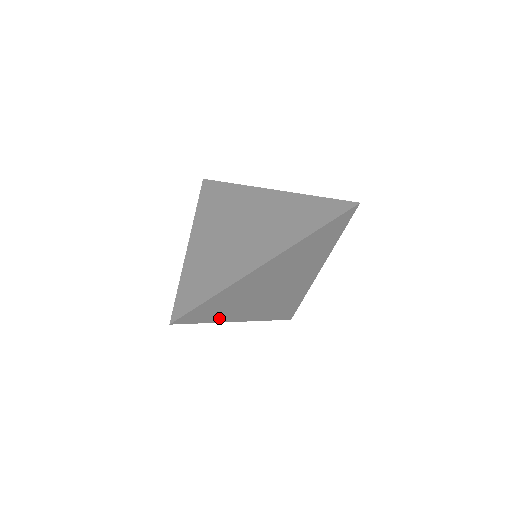
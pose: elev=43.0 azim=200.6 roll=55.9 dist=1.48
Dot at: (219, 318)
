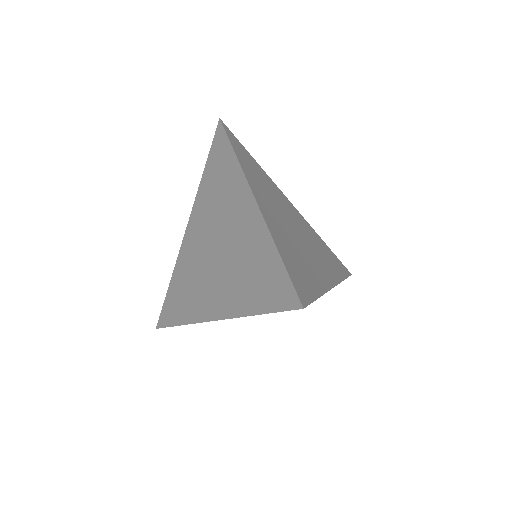
Dot at: occluded
